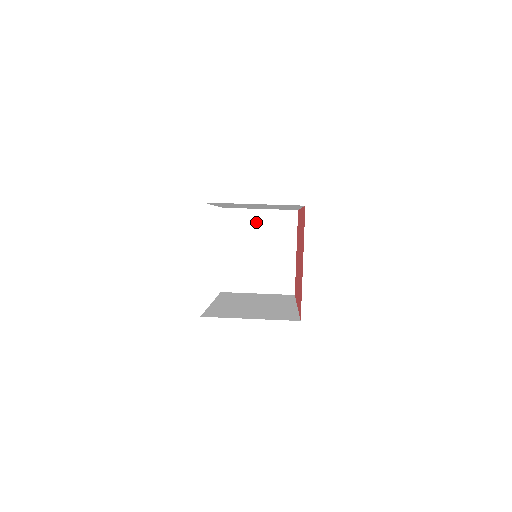
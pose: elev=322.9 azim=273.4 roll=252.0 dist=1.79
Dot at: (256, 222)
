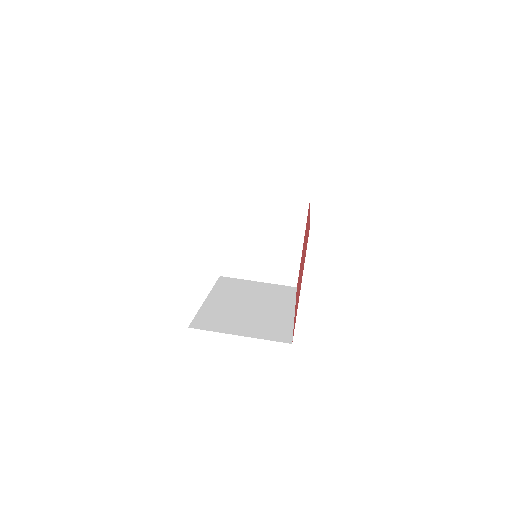
Dot at: (263, 207)
